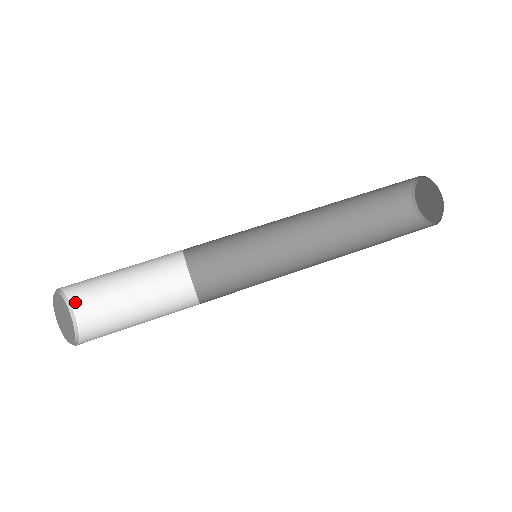
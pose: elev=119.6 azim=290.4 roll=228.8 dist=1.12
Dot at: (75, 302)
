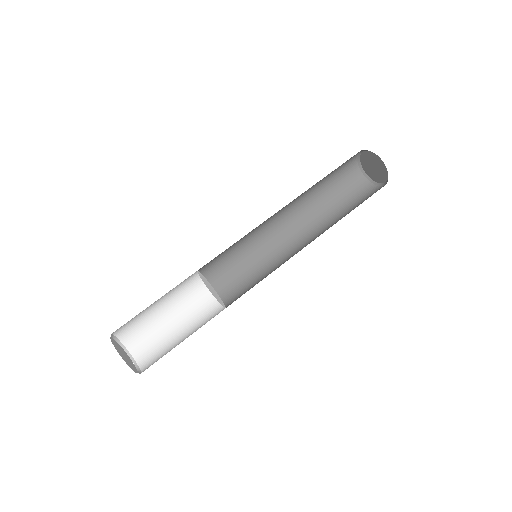
Dot at: (136, 354)
